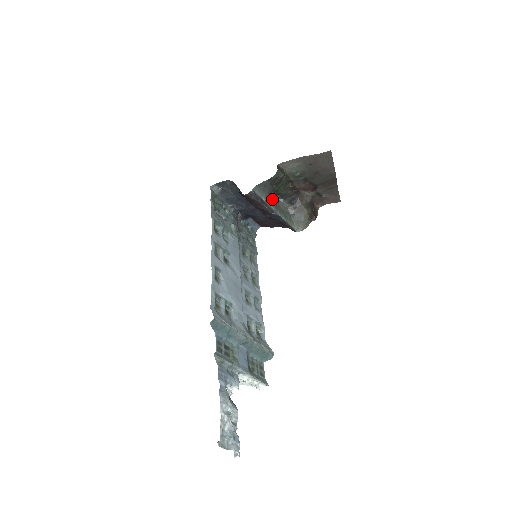
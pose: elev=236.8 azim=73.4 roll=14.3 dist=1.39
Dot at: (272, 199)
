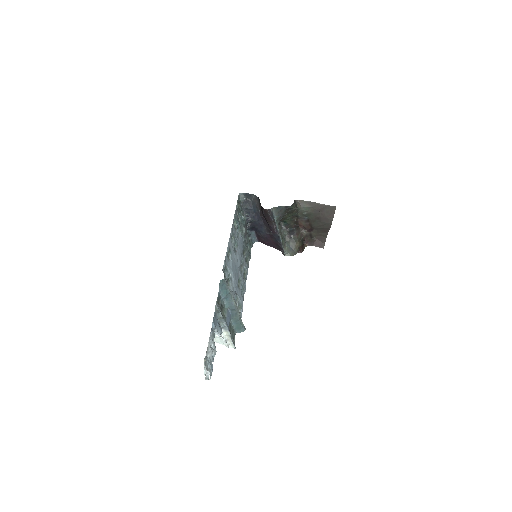
Dot at: (279, 223)
